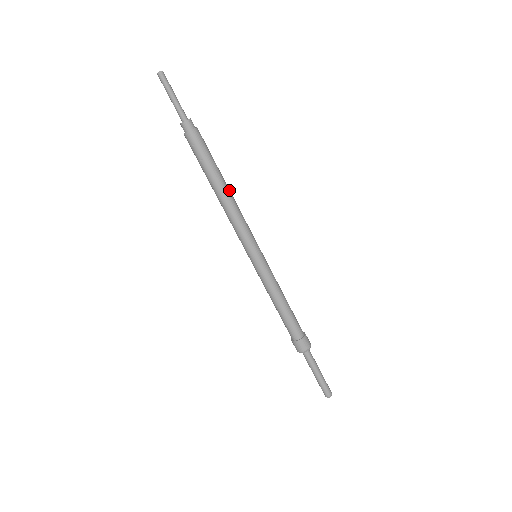
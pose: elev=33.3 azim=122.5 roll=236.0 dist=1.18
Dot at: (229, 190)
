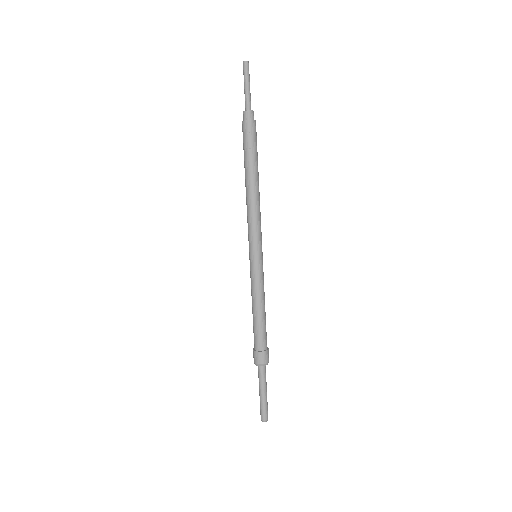
Dot at: occluded
